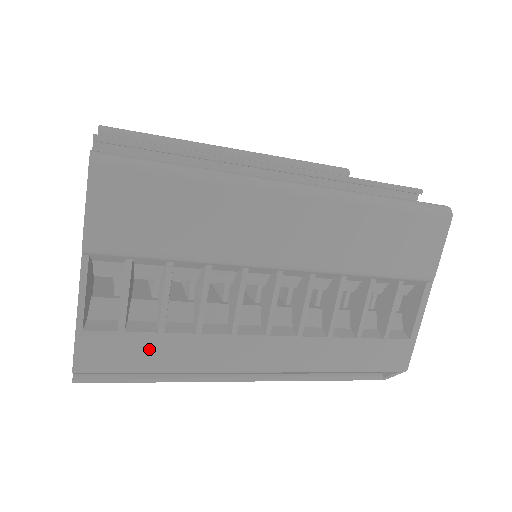
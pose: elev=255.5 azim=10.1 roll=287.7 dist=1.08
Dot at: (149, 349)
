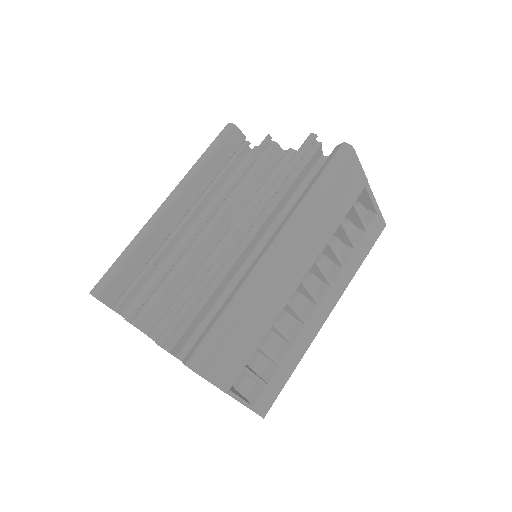
Dot at: (281, 374)
